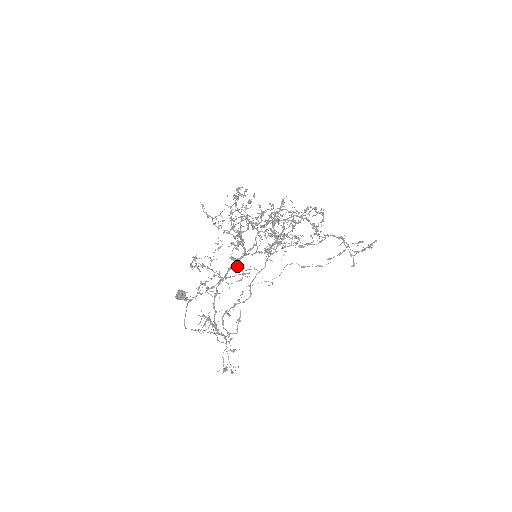
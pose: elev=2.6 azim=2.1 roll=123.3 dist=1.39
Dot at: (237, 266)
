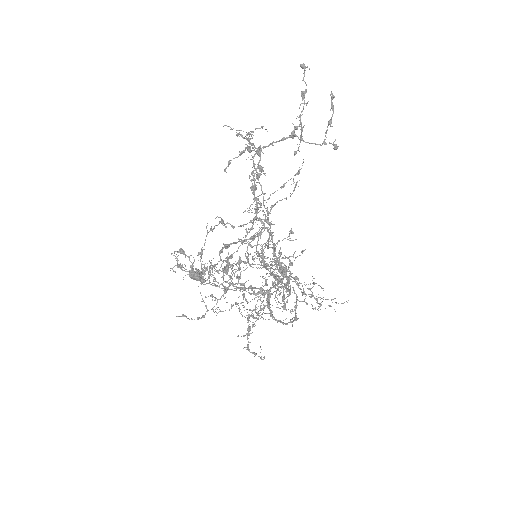
Dot at: occluded
